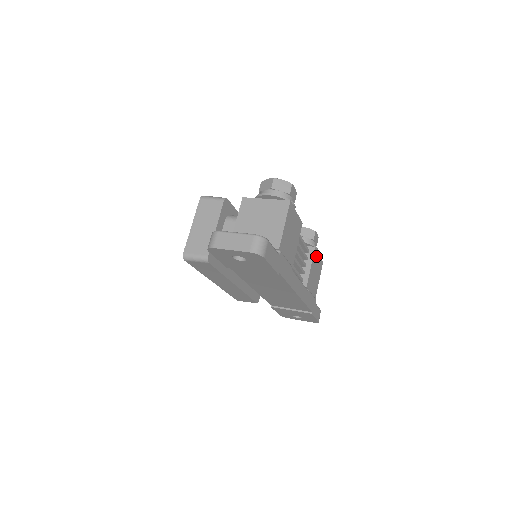
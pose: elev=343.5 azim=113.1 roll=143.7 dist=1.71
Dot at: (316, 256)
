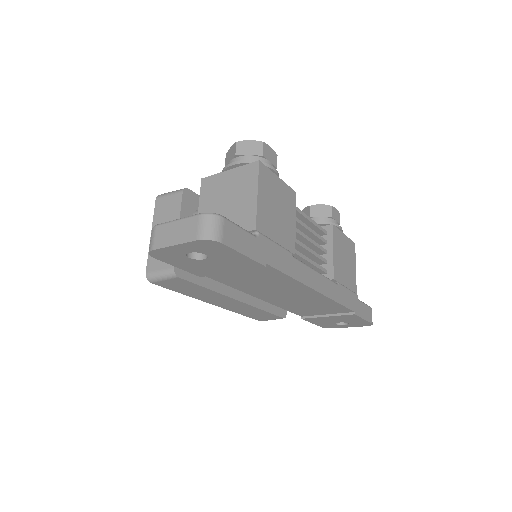
Dot at: (339, 236)
